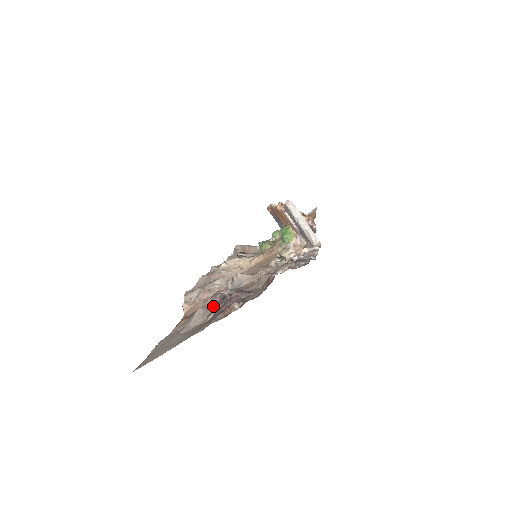
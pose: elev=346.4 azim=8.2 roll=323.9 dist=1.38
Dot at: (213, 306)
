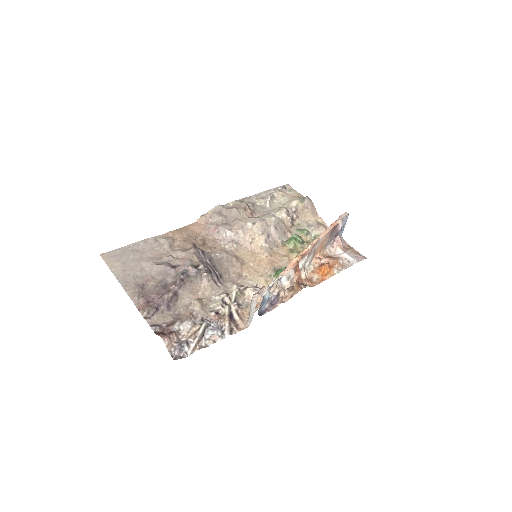
Dot at: (169, 273)
